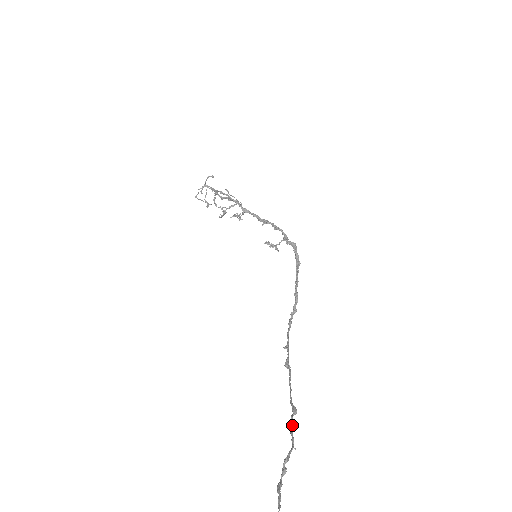
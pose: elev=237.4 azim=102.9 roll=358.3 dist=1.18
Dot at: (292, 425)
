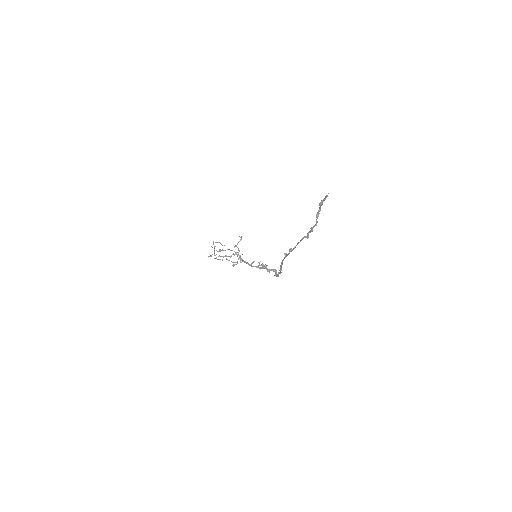
Dot at: (310, 231)
